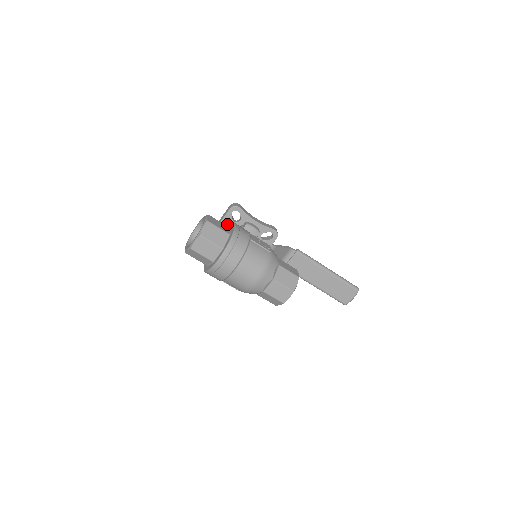
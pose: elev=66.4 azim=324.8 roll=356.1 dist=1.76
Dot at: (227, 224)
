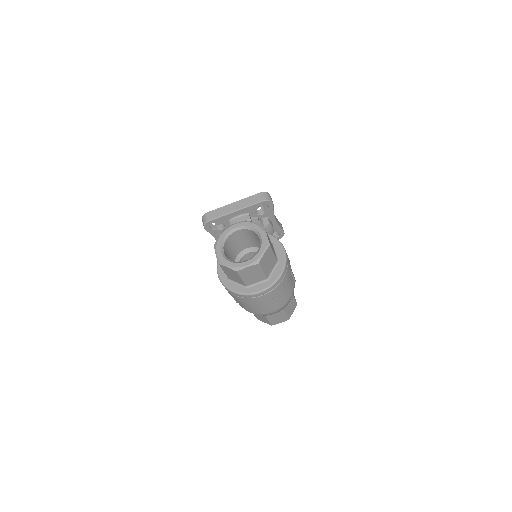
Dot at: (247, 213)
